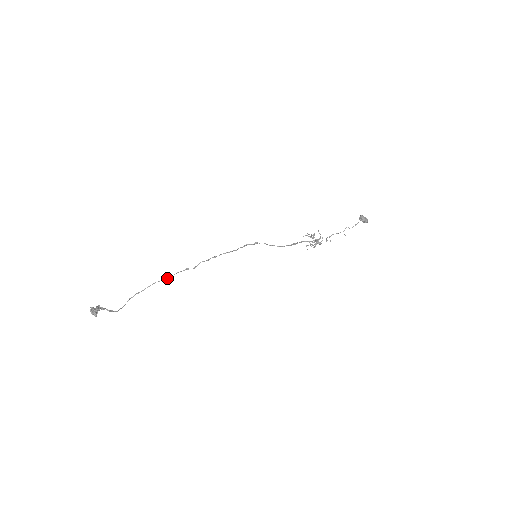
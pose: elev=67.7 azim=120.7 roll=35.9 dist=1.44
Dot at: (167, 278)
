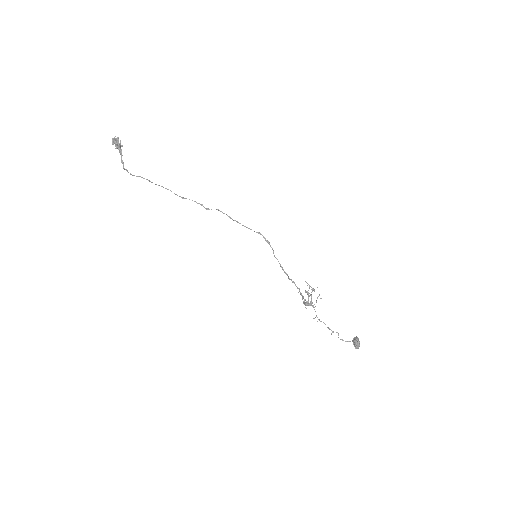
Dot at: occluded
